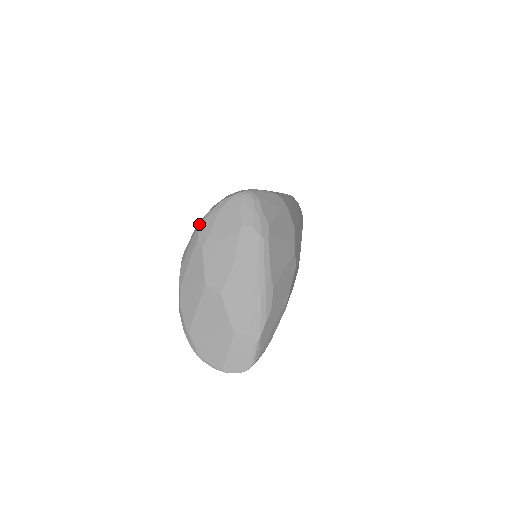
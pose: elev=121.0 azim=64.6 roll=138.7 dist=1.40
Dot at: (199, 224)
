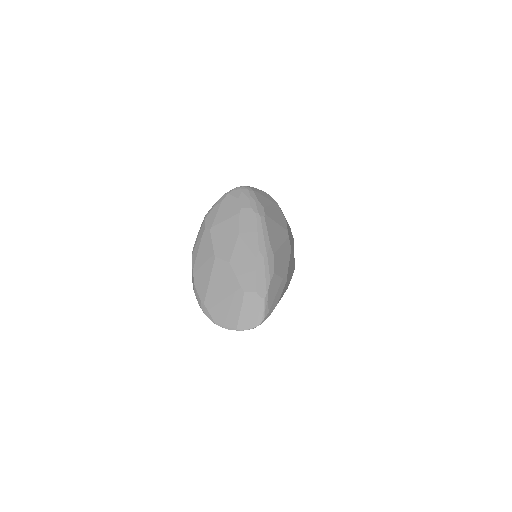
Dot at: (205, 216)
